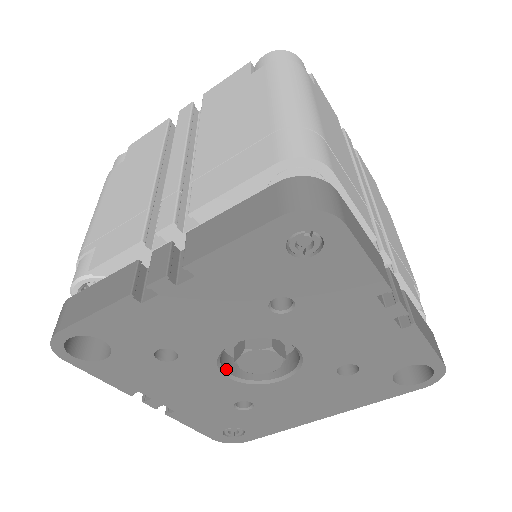
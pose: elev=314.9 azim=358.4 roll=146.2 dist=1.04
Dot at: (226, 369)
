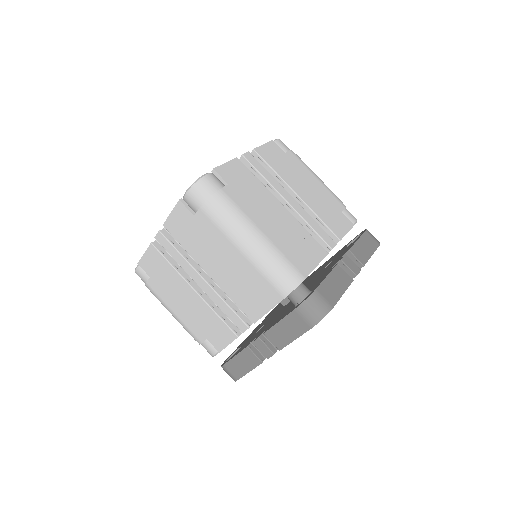
Dot at: occluded
